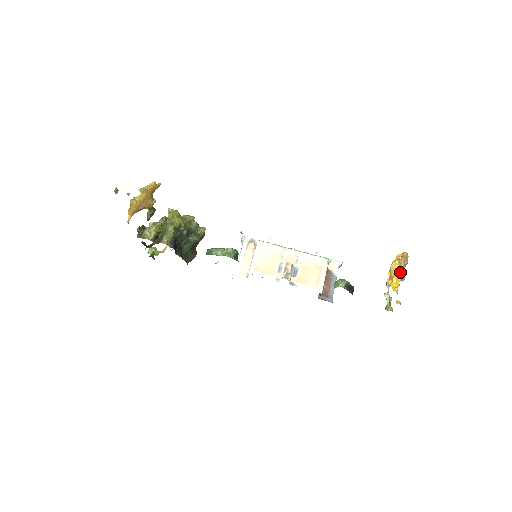
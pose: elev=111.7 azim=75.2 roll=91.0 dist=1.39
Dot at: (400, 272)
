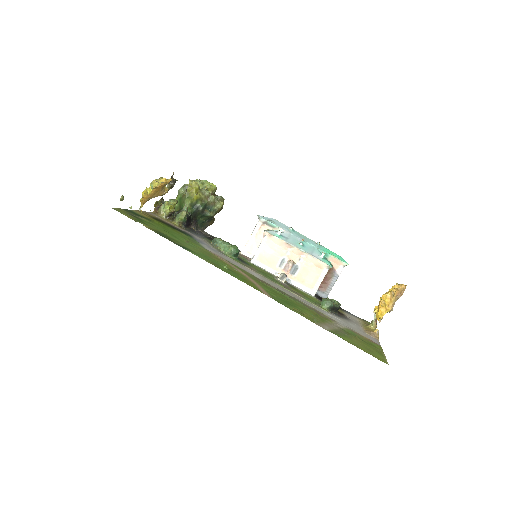
Dot at: (389, 305)
